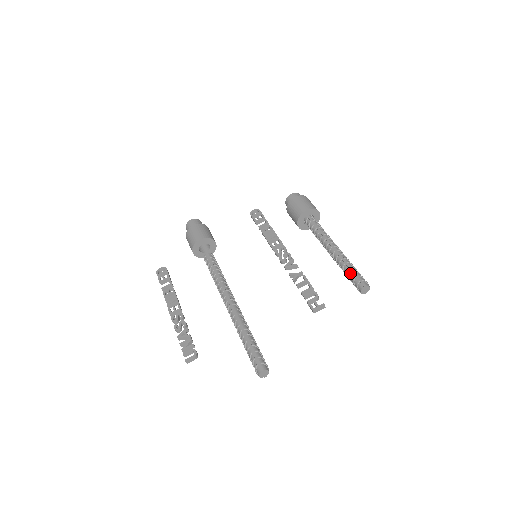
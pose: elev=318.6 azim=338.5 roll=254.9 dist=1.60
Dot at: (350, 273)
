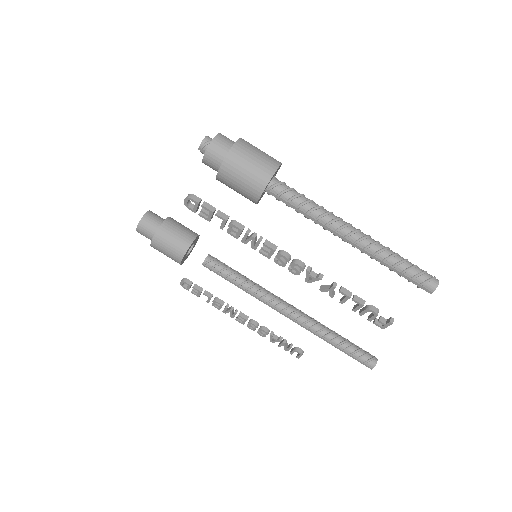
Dot at: occluded
